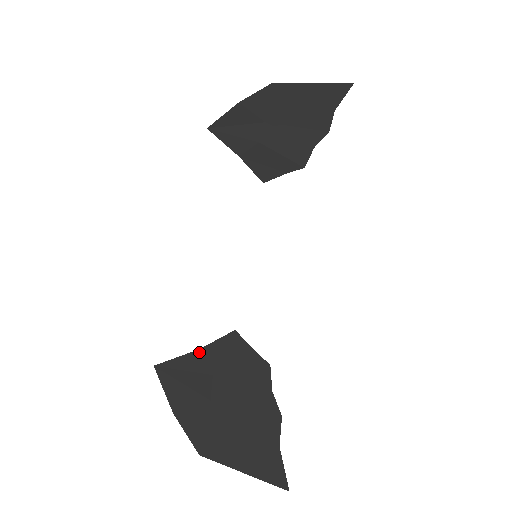
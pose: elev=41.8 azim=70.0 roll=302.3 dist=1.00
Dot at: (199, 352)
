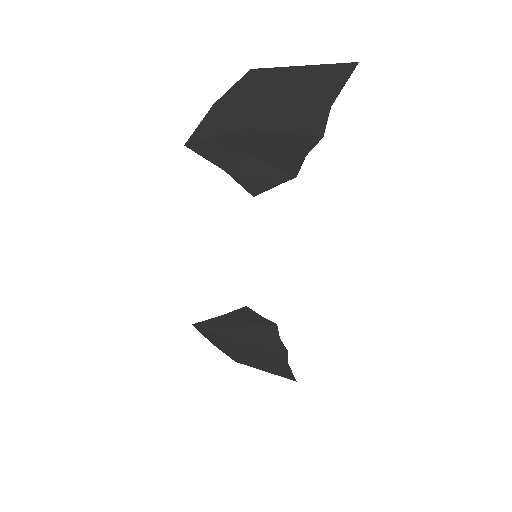
Dot at: (222, 317)
